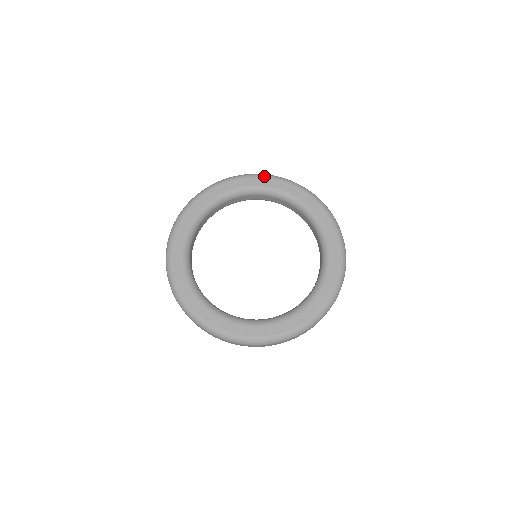
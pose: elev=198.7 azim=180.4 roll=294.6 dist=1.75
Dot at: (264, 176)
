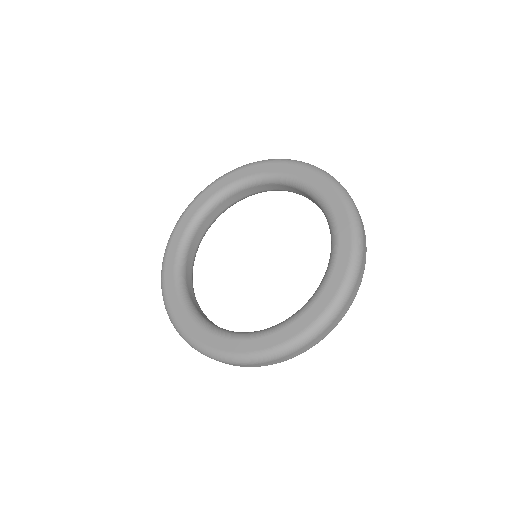
Dot at: (182, 215)
